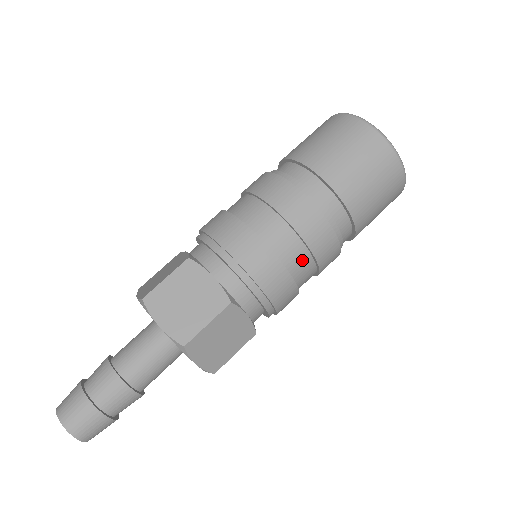
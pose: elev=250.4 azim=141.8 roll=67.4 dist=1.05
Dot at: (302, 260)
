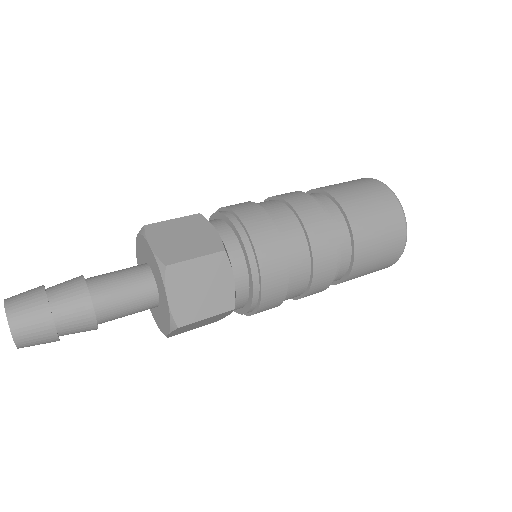
Dot at: (300, 252)
